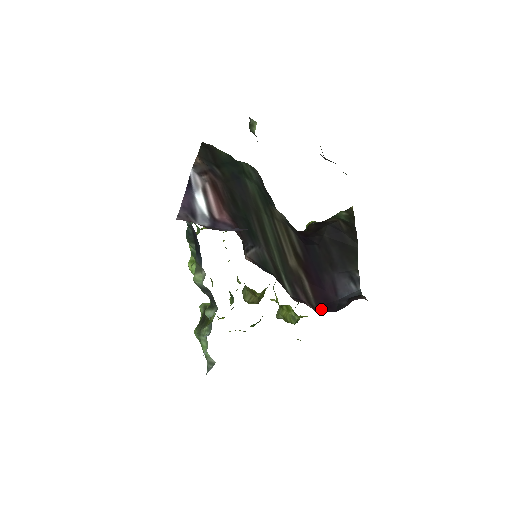
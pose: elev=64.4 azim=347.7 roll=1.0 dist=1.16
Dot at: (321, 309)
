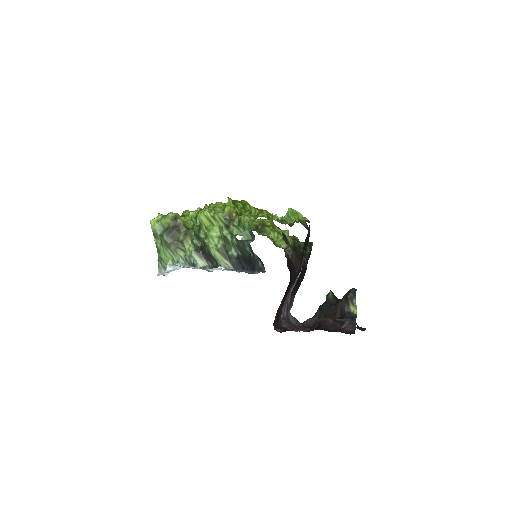
Dot at: (275, 324)
